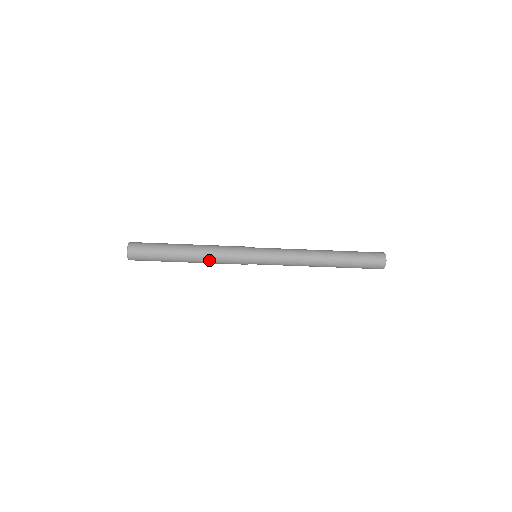
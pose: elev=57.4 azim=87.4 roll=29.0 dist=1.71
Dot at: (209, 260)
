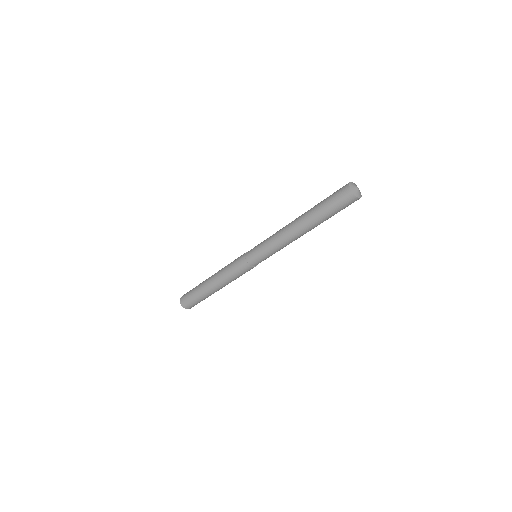
Dot at: (223, 276)
